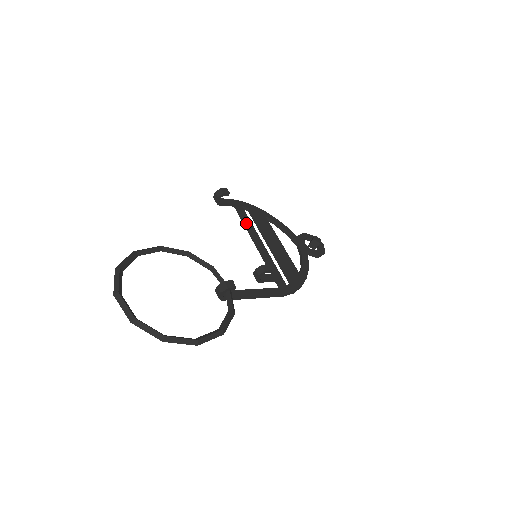
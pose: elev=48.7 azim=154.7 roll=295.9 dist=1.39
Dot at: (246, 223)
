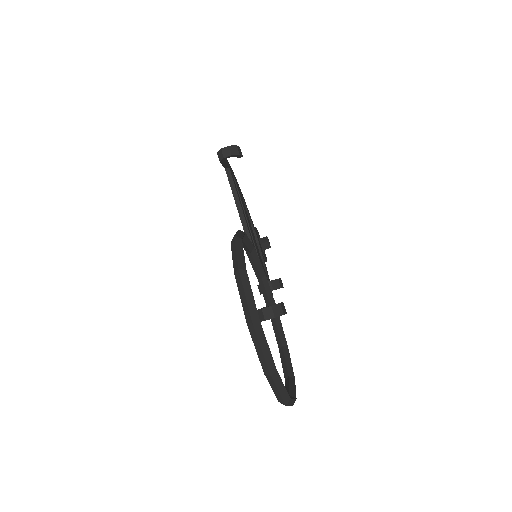
Dot at: (240, 201)
